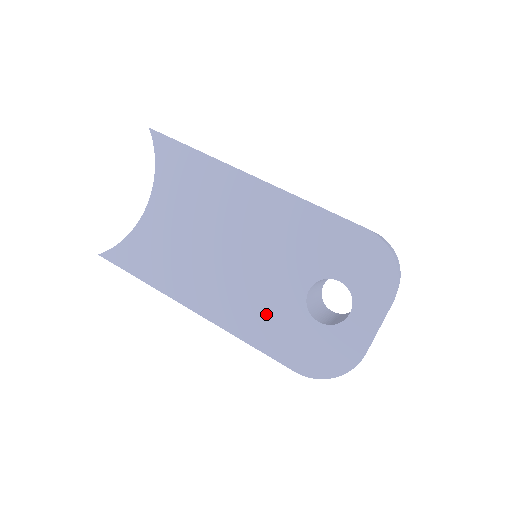
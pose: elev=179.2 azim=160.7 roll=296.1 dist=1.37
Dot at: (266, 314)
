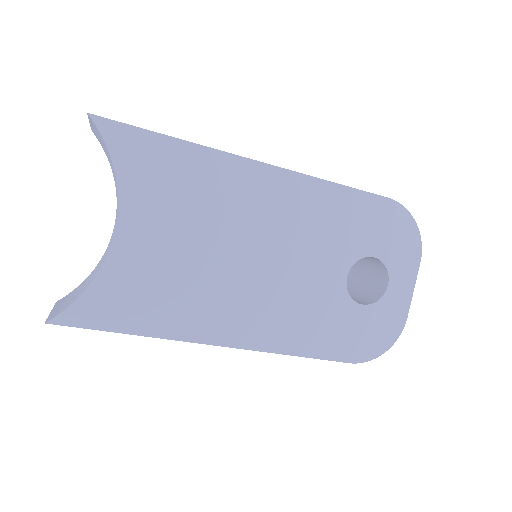
Dot at: (309, 316)
